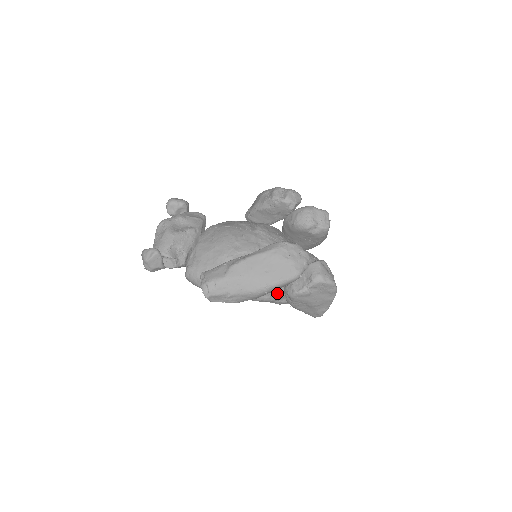
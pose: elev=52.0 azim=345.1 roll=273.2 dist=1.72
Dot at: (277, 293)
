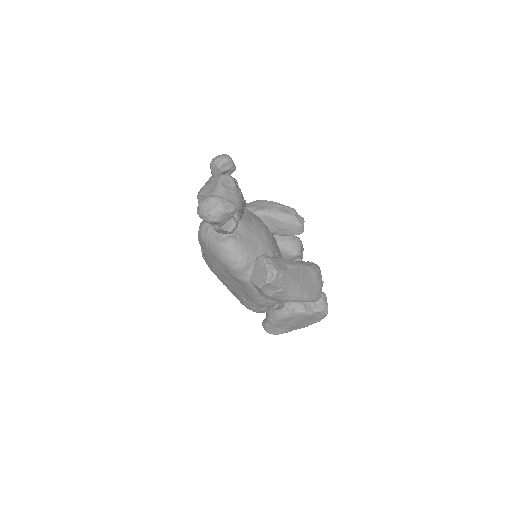
Dot at: (276, 302)
